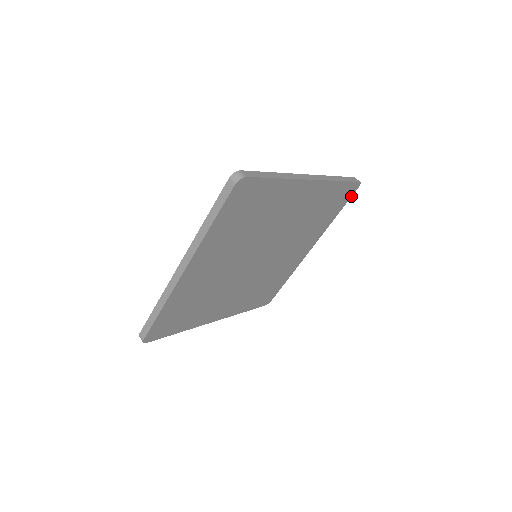
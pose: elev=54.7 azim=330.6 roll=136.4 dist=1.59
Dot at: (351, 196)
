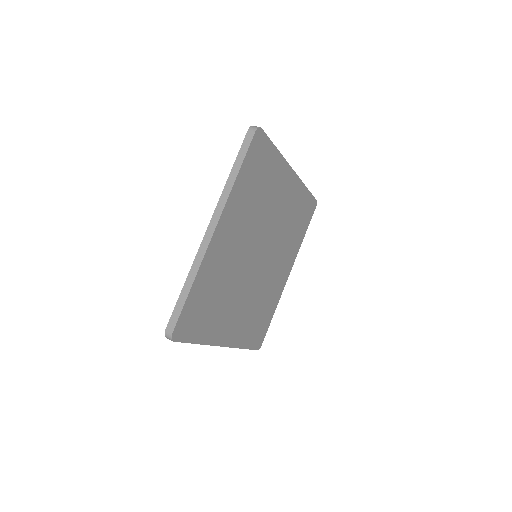
Dot at: (266, 136)
